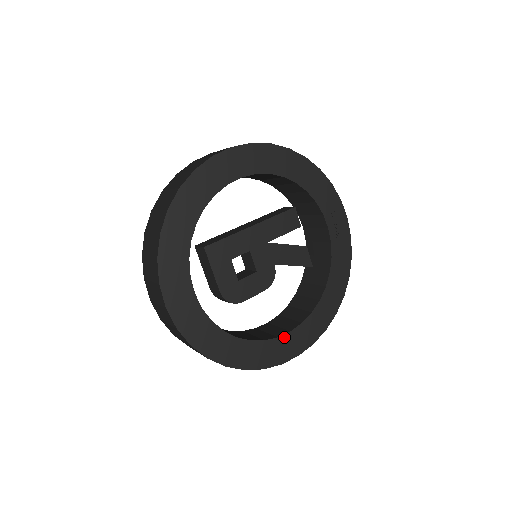
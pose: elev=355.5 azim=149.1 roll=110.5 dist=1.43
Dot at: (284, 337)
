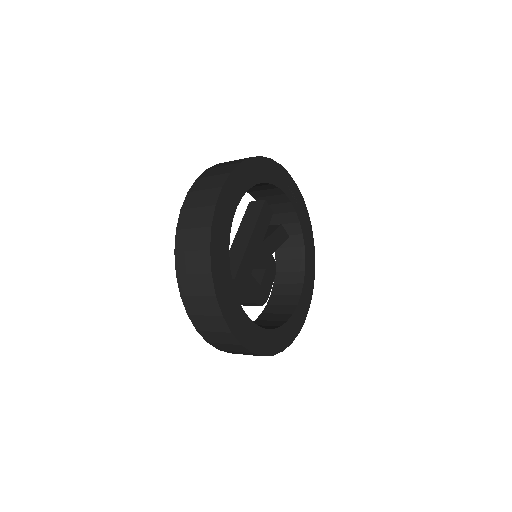
Dot at: (300, 302)
